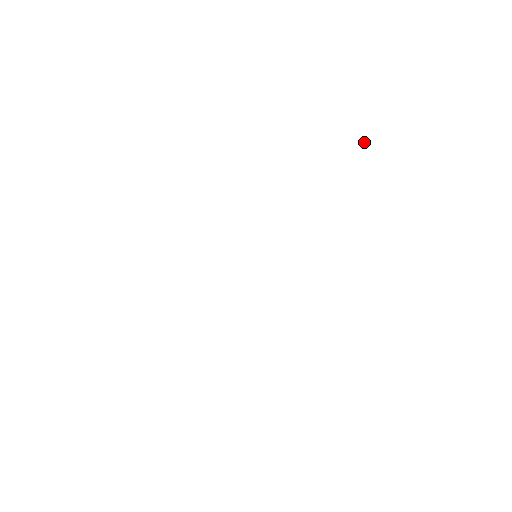
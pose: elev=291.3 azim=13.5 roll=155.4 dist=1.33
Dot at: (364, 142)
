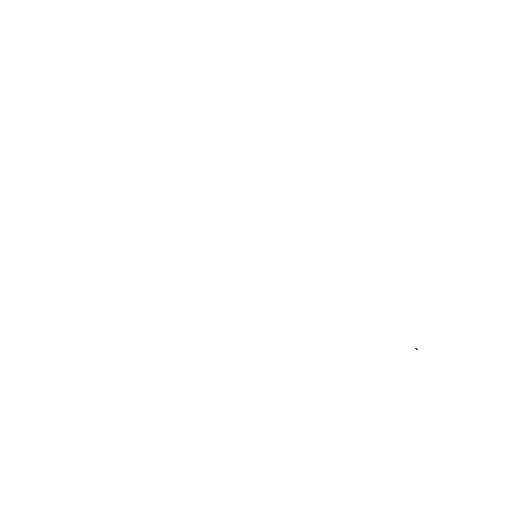
Dot at: (416, 348)
